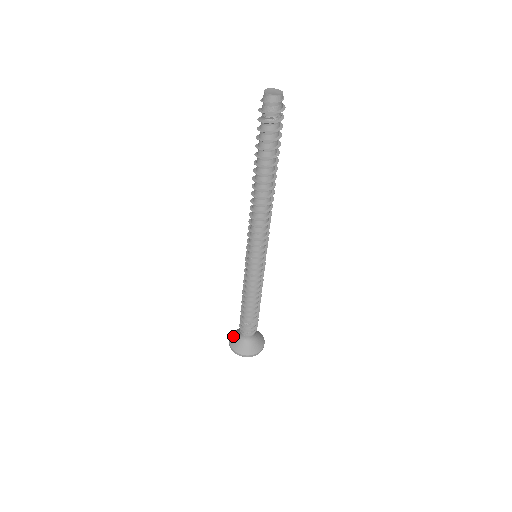
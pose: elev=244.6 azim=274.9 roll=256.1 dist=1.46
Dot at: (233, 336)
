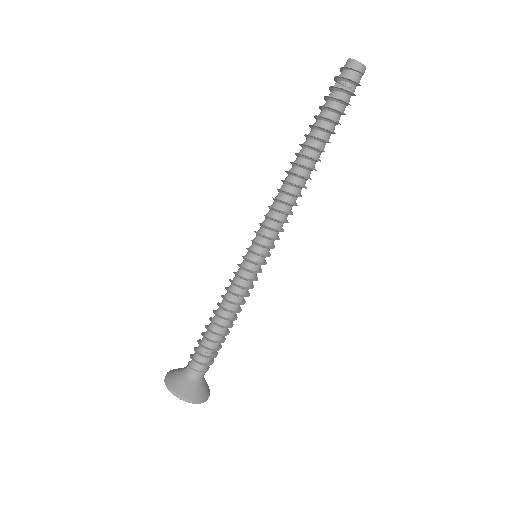
Dot at: (174, 376)
